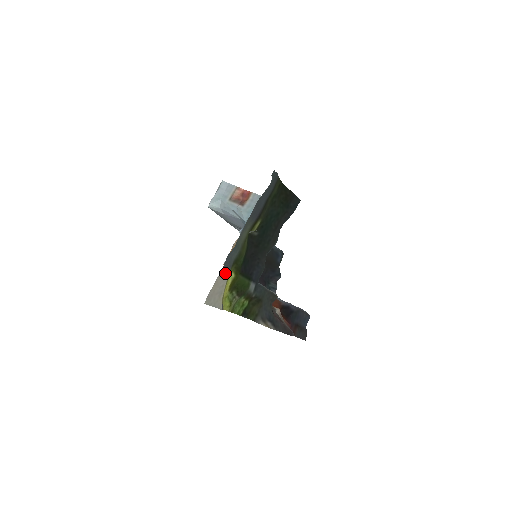
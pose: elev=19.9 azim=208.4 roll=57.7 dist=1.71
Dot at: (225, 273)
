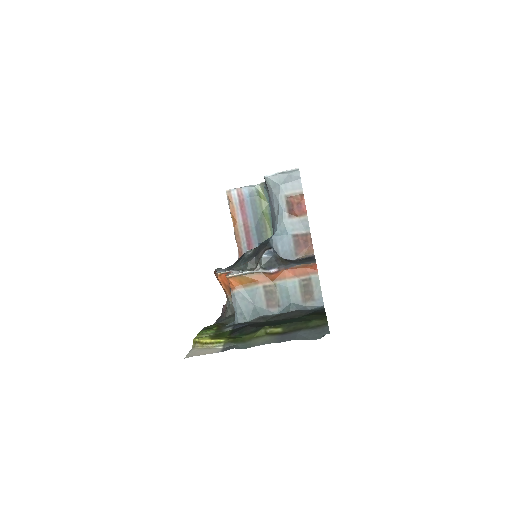
Dot at: (219, 349)
